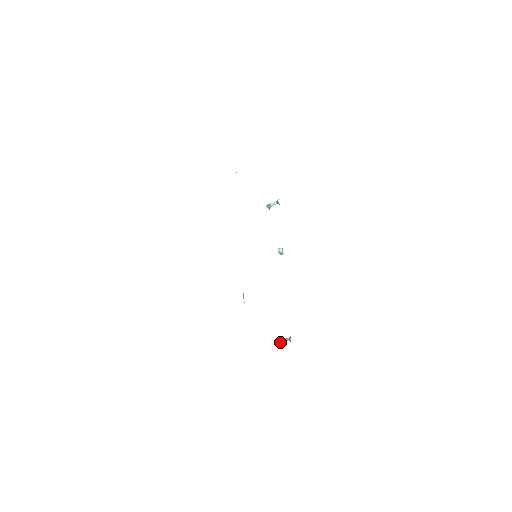
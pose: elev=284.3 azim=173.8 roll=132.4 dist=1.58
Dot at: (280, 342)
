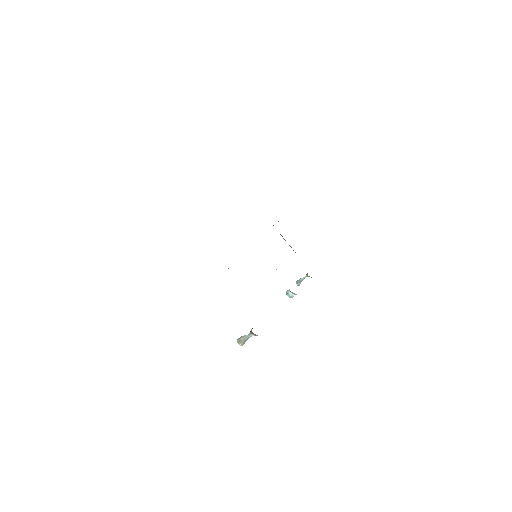
Dot at: (240, 338)
